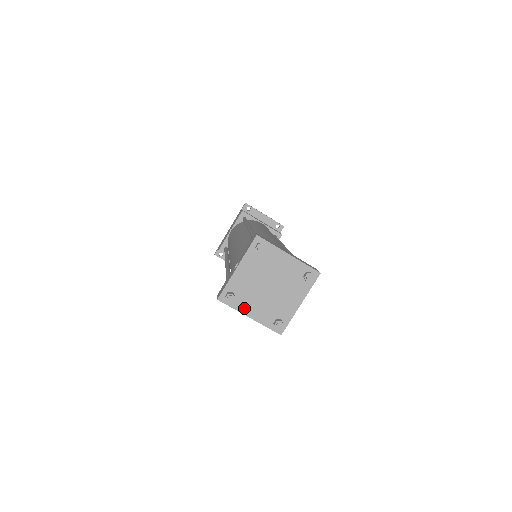
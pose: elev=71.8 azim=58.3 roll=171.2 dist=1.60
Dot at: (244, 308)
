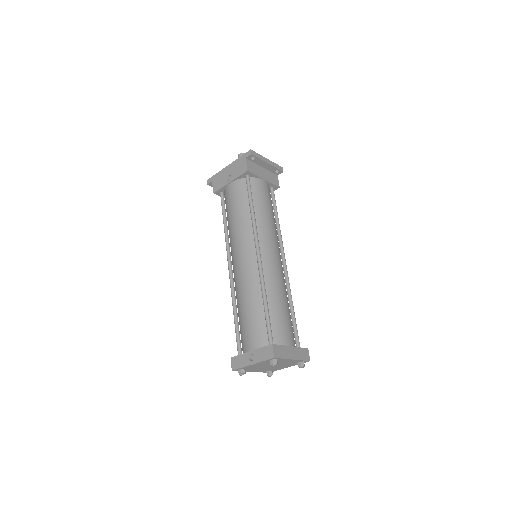
Dot at: (249, 371)
